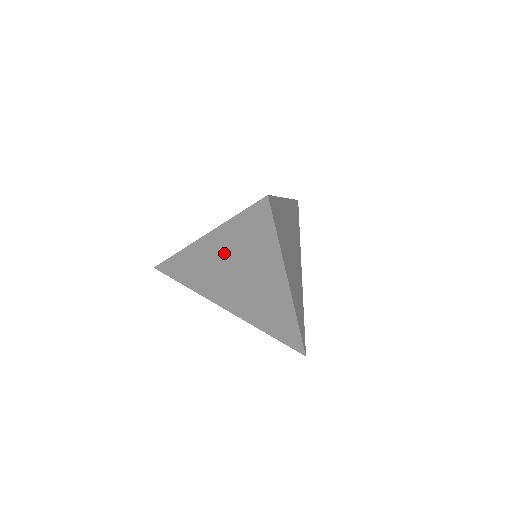
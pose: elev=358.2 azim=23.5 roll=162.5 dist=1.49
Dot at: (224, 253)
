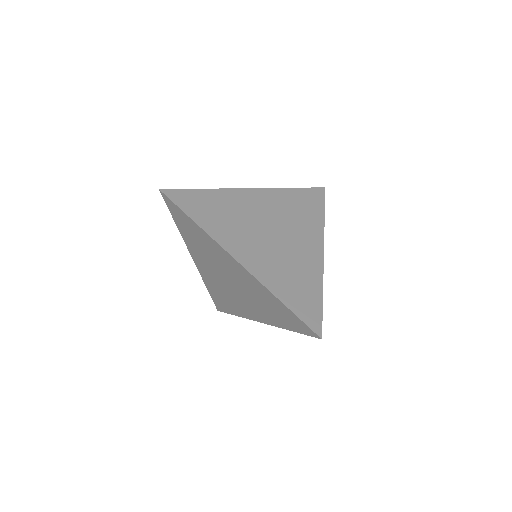
Dot at: (241, 278)
